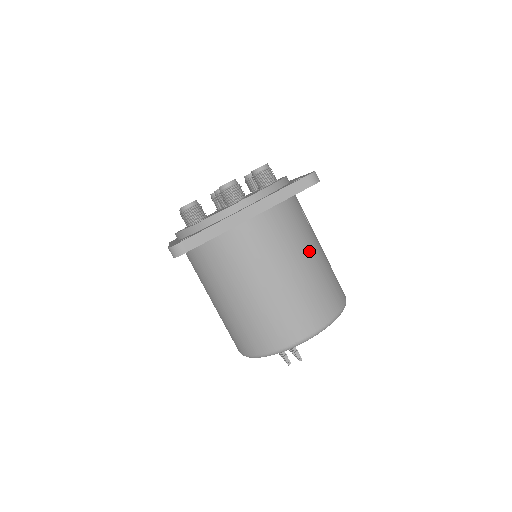
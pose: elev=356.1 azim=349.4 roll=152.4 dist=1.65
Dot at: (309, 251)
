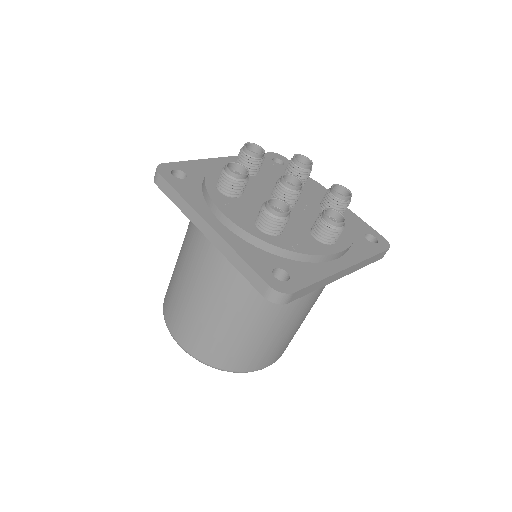
Dot at: occluded
